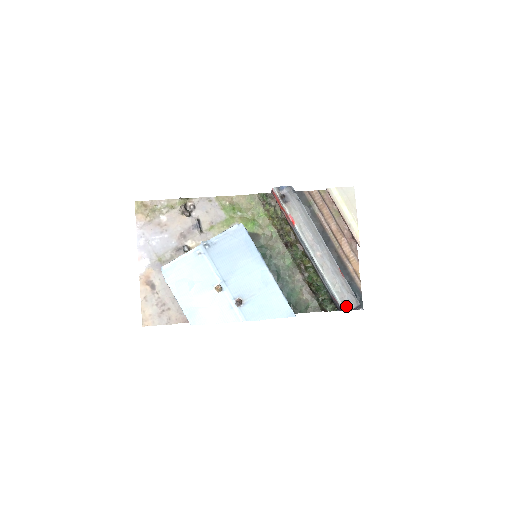
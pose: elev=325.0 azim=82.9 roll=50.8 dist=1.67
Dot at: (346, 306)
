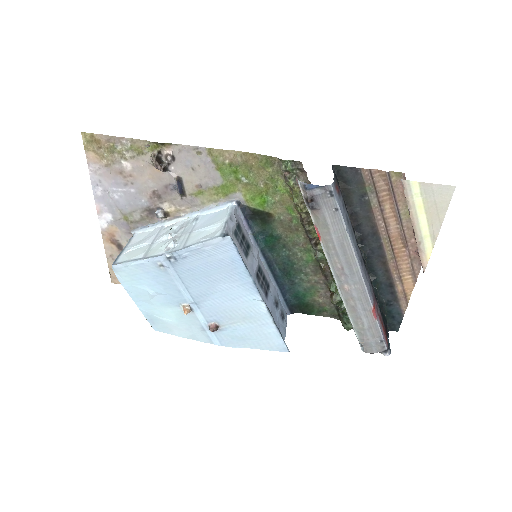
Dot at: (366, 348)
